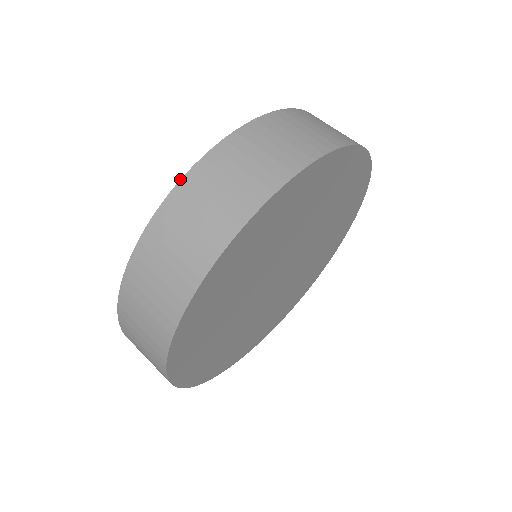
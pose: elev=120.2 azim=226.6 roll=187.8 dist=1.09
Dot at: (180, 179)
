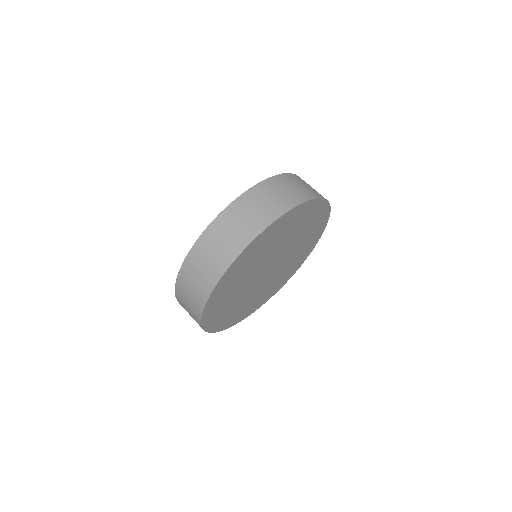
Dot at: (202, 233)
